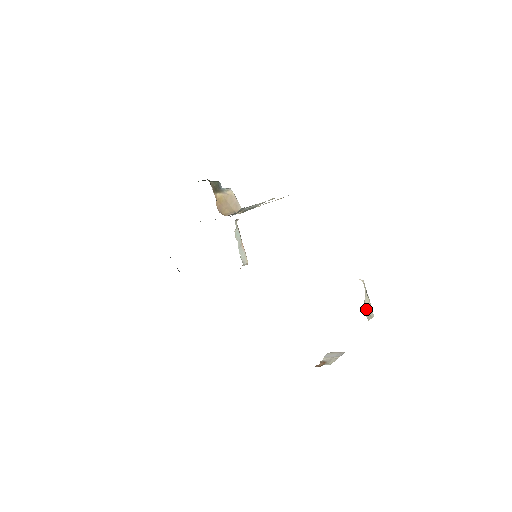
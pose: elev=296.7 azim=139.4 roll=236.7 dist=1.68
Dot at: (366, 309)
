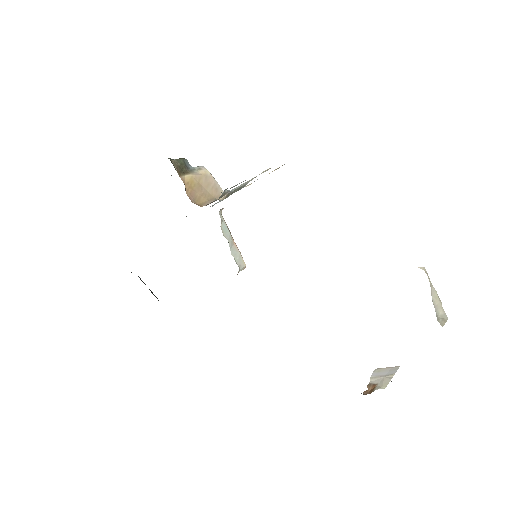
Dot at: (436, 310)
